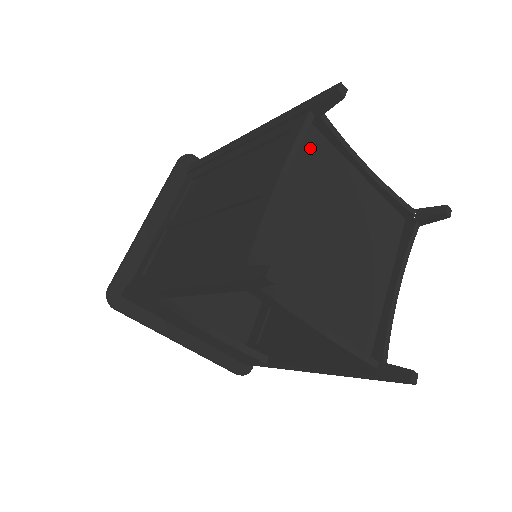
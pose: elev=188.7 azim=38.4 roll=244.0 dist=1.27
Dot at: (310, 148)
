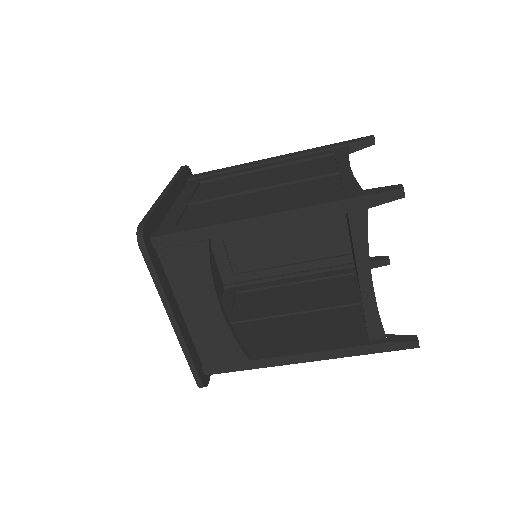
Dot at: occluded
